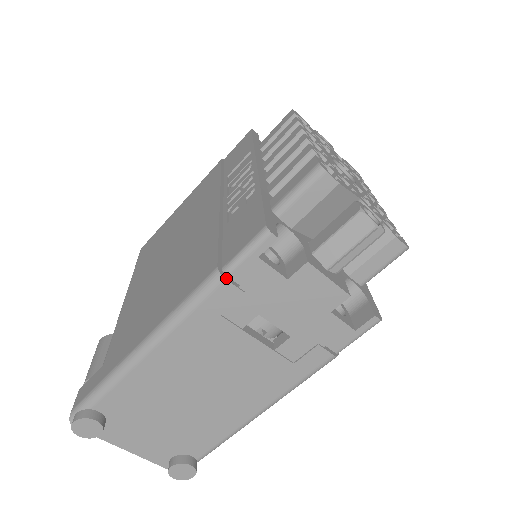
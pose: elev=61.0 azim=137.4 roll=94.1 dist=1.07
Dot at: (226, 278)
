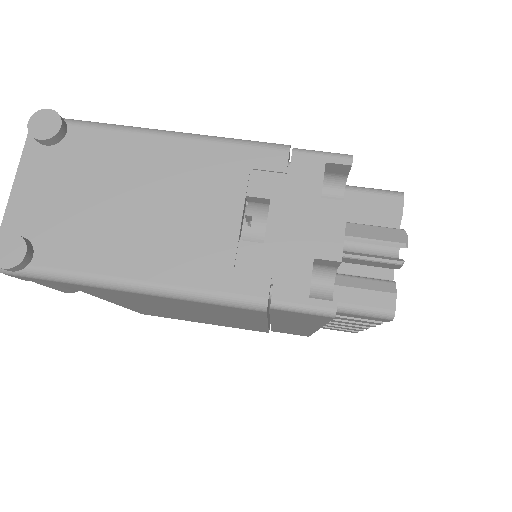
Dot at: occluded
